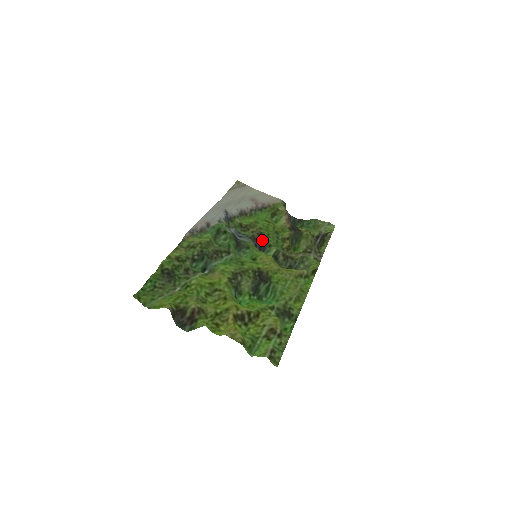
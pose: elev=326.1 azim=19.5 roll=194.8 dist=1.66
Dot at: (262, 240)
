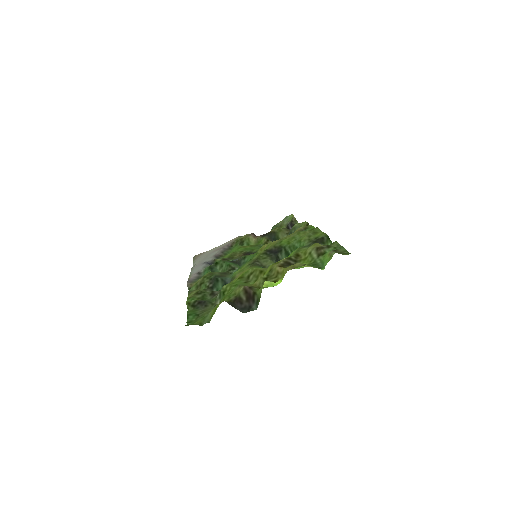
Dot at: occluded
